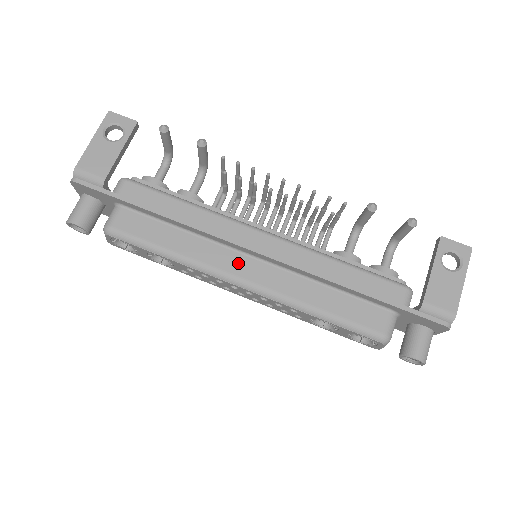
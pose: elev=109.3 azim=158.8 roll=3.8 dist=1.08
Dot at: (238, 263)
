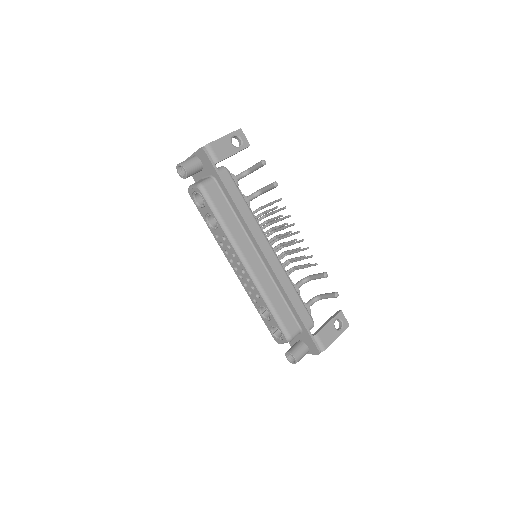
Dot at: (251, 253)
